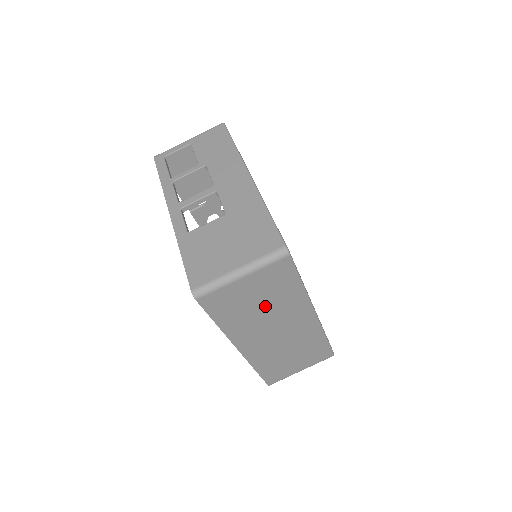
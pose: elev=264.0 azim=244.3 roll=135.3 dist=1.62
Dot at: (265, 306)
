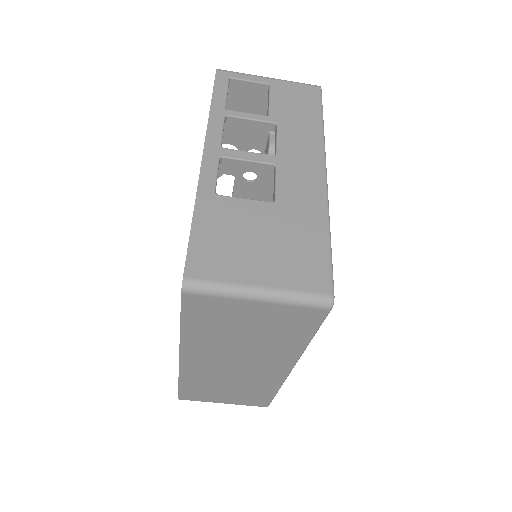
Dot at: (250, 338)
